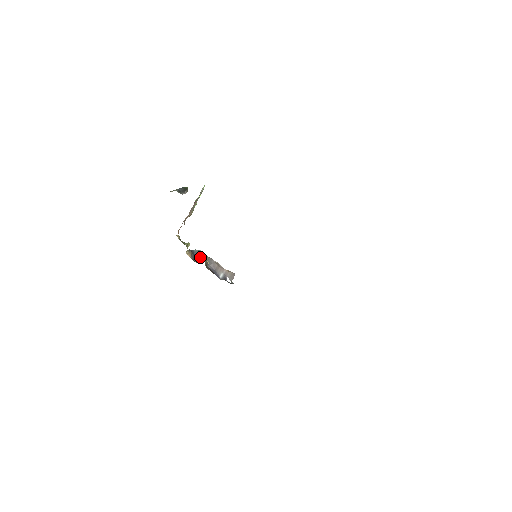
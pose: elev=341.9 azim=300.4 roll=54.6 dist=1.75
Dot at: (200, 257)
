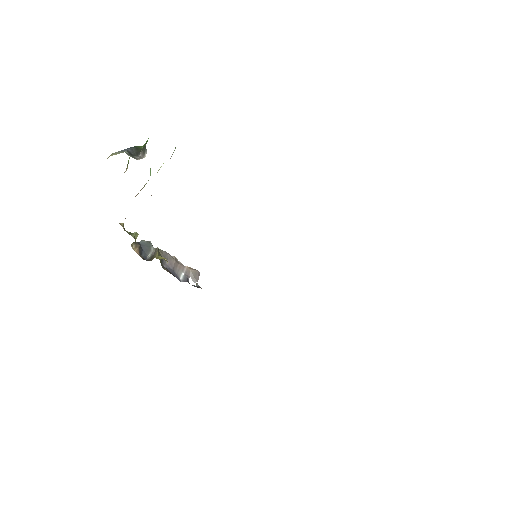
Dot at: (150, 251)
